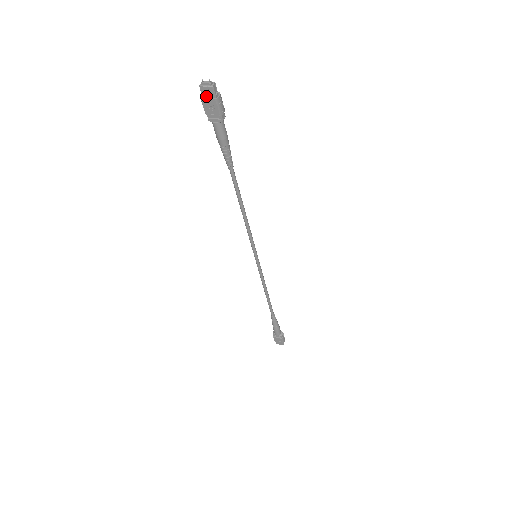
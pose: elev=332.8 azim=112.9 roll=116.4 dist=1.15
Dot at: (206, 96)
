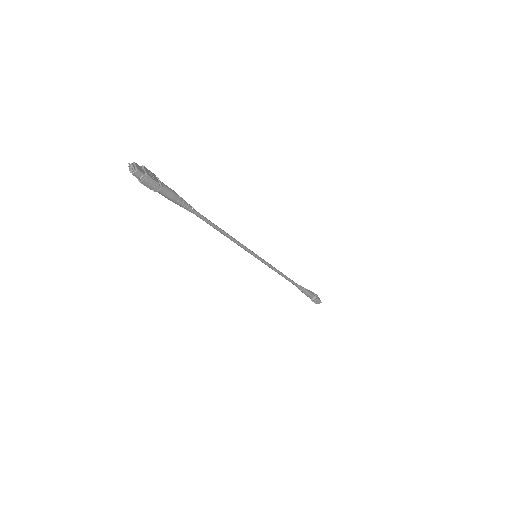
Dot at: (136, 174)
